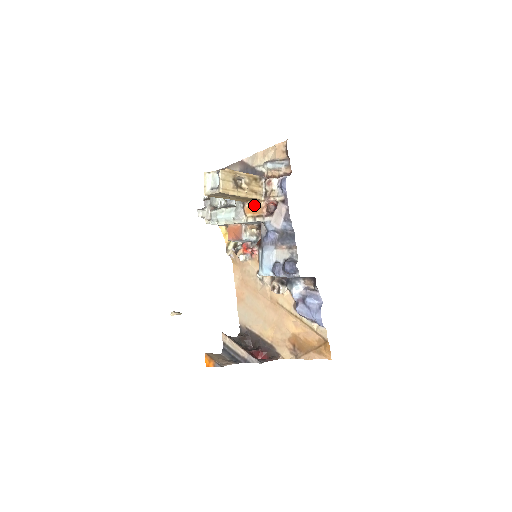
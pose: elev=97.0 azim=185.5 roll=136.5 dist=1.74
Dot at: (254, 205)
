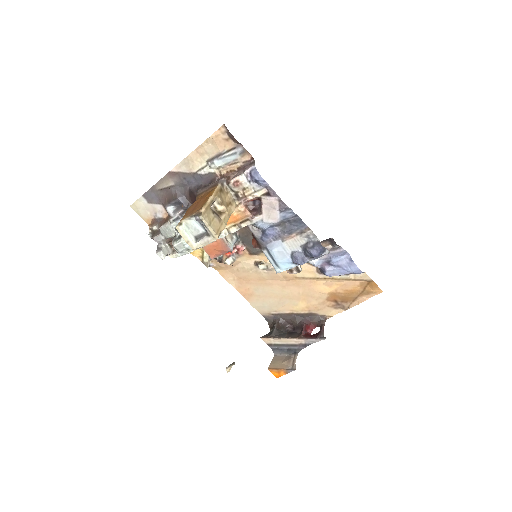
Dot at: occluded
